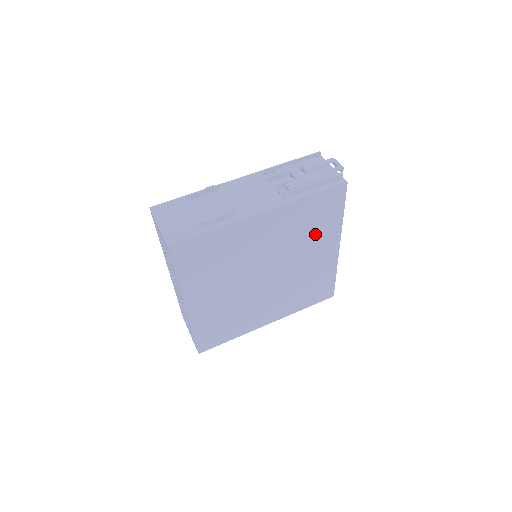
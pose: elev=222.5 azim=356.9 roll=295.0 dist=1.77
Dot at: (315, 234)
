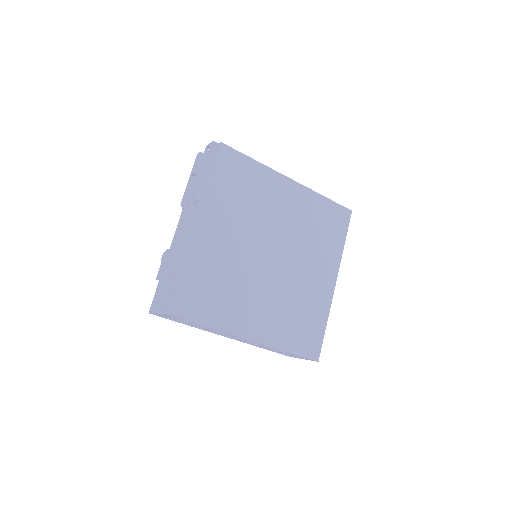
Dot at: (257, 193)
